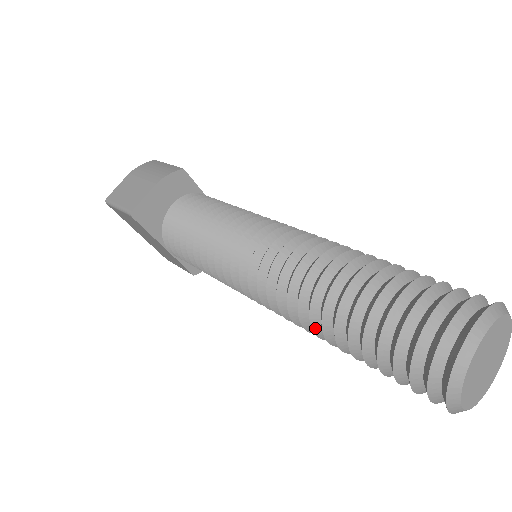
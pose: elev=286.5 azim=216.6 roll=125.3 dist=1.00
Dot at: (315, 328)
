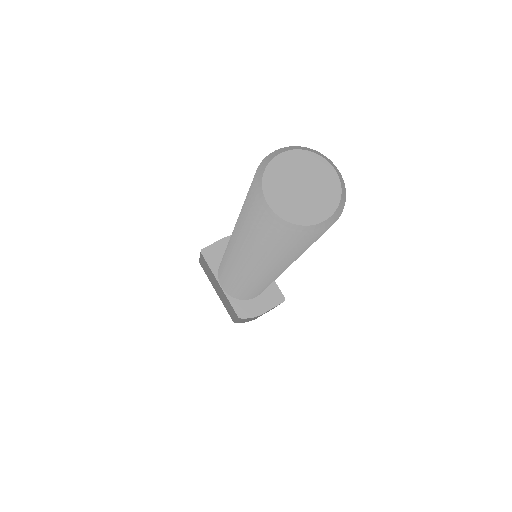
Dot at: occluded
